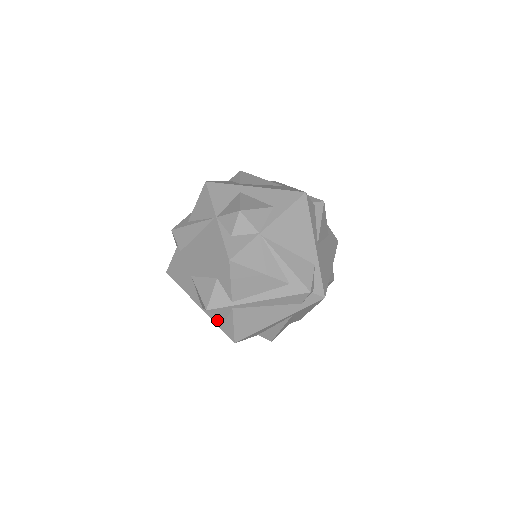
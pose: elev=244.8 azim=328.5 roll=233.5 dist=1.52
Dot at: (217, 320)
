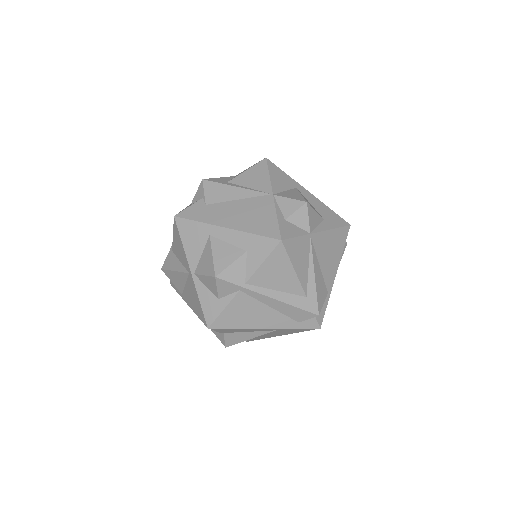
Dot at: (204, 295)
